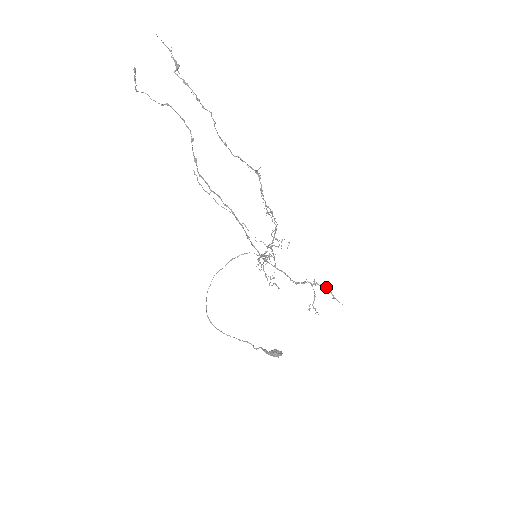
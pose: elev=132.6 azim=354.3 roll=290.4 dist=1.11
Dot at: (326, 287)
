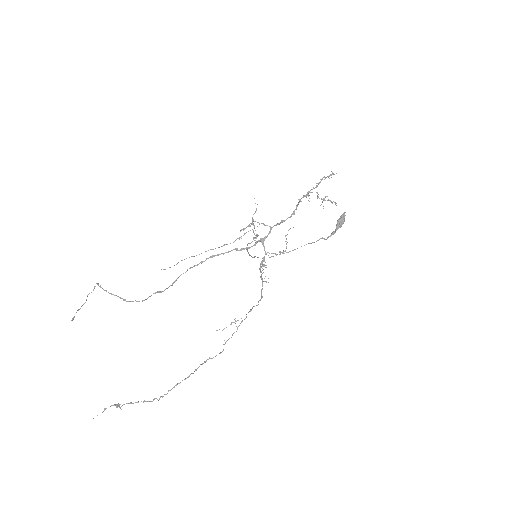
Dot at: (317, 185)
